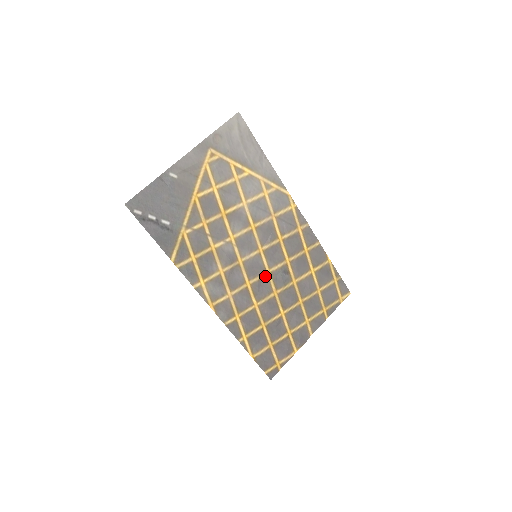
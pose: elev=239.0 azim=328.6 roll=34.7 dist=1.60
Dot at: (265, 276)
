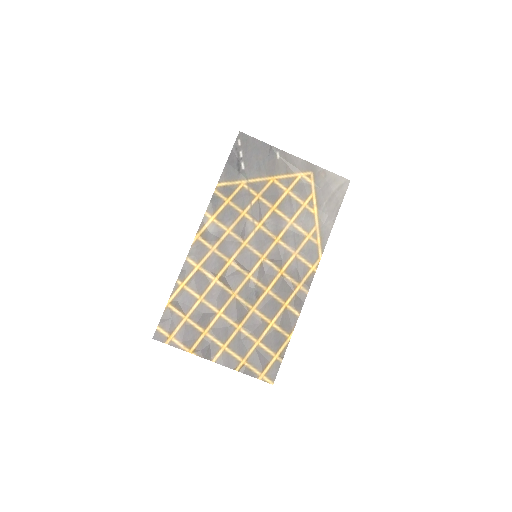
Dot at: (244, 275)
